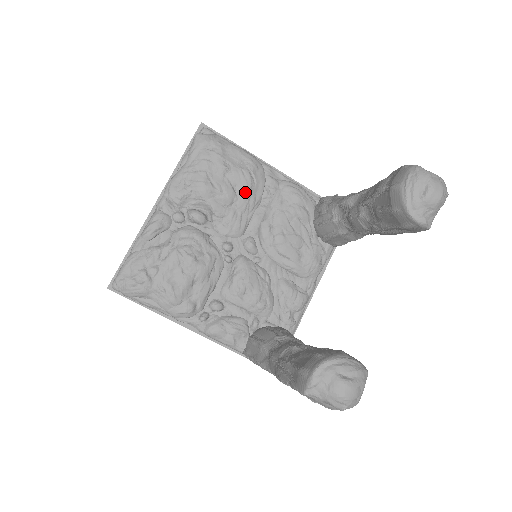
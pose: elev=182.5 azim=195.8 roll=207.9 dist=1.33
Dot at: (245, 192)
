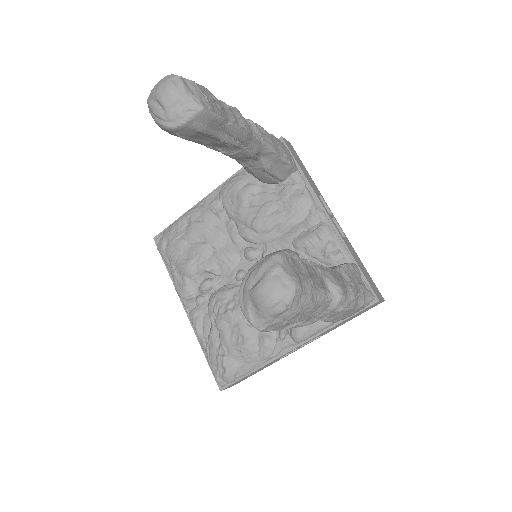
Dot at: (207, 234)
